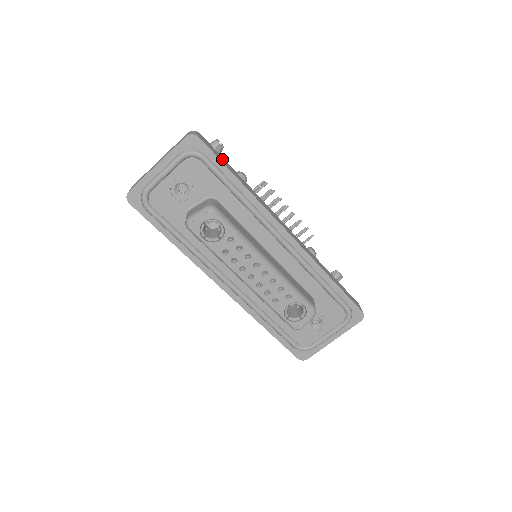
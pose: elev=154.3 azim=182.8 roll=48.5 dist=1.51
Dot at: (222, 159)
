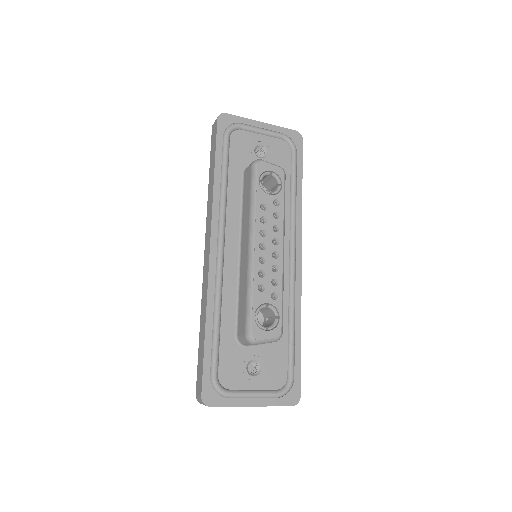
Dot at: occluded
